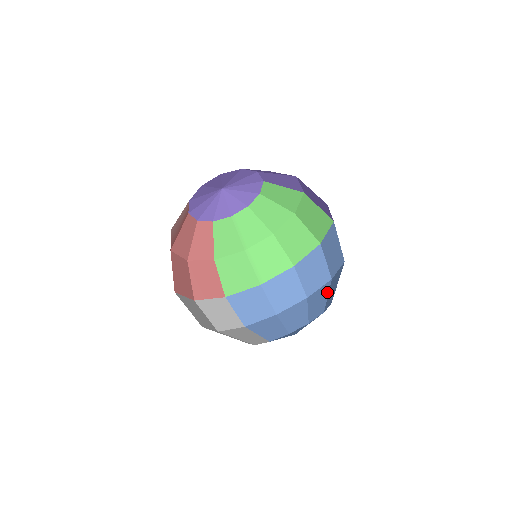
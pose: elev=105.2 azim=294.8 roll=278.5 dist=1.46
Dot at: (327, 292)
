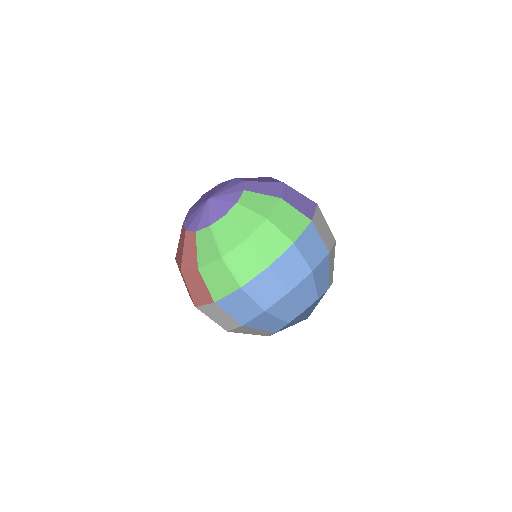
Dot at: (313, 282)
